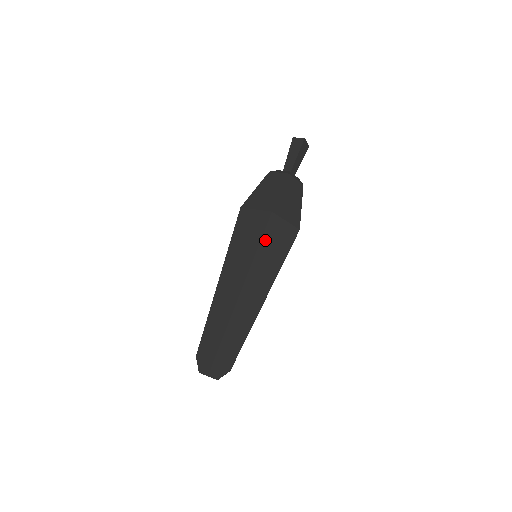
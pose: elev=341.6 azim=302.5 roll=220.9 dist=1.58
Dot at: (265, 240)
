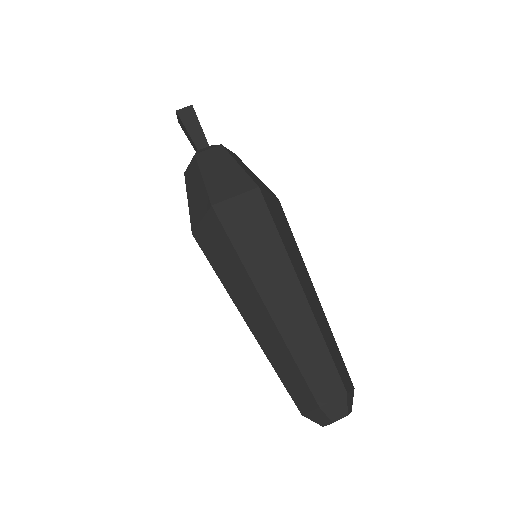
Dot at: (276, 222)
